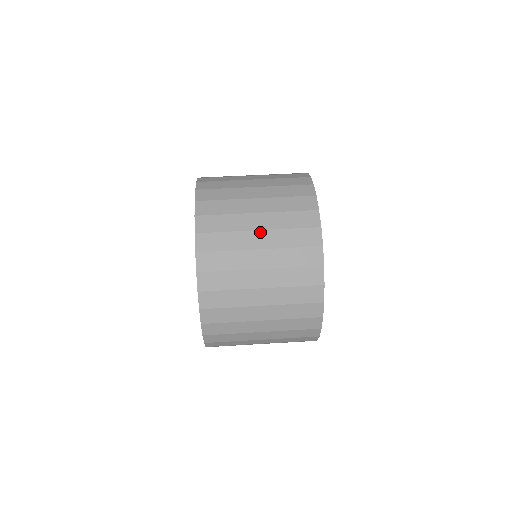
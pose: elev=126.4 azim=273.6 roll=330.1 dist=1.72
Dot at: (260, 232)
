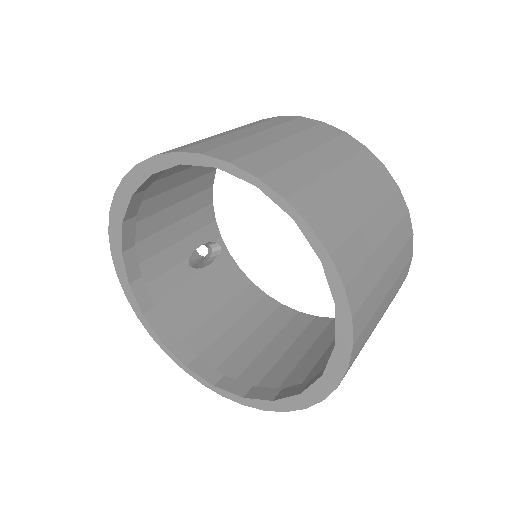
Dot at: (288, 140)
